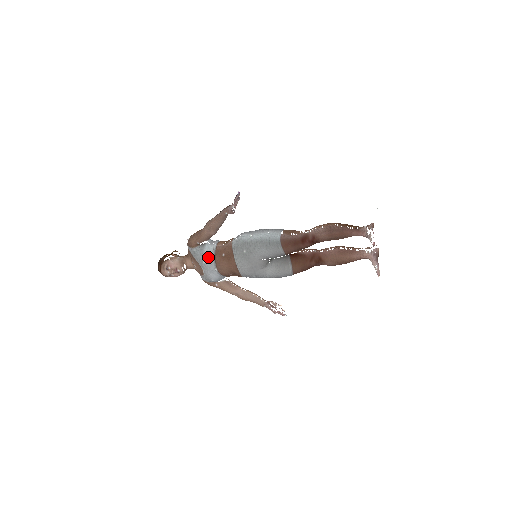
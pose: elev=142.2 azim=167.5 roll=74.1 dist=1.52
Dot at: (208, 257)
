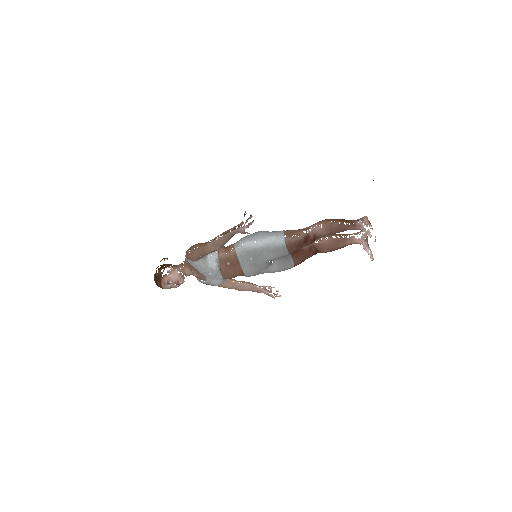
Dot at: (214, 269)
